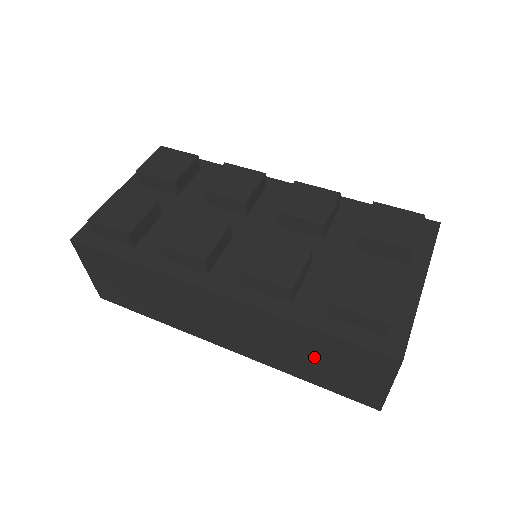
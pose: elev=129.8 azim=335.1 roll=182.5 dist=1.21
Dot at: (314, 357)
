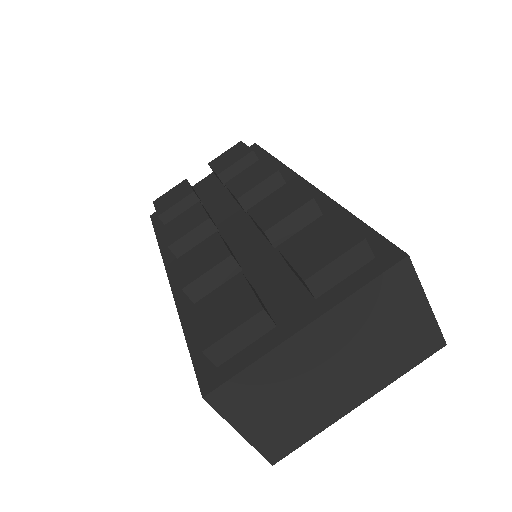
Dot at: occluded
